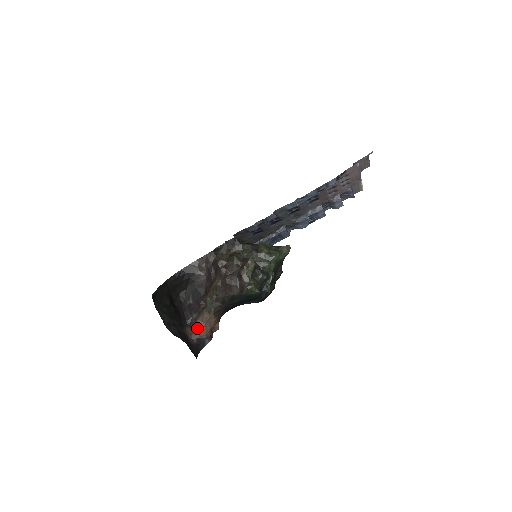
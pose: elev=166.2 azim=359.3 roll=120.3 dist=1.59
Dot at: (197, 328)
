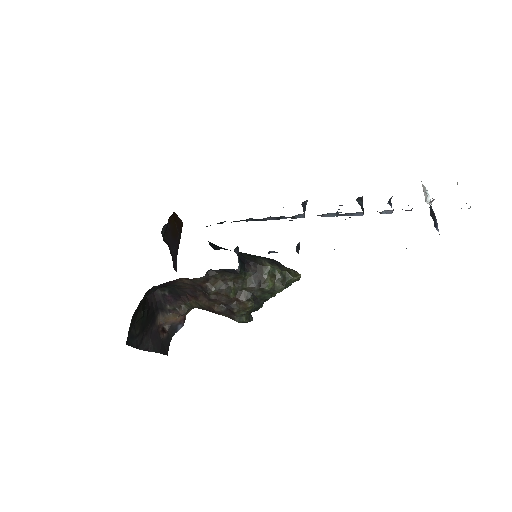
Dot at: (170, 318)
